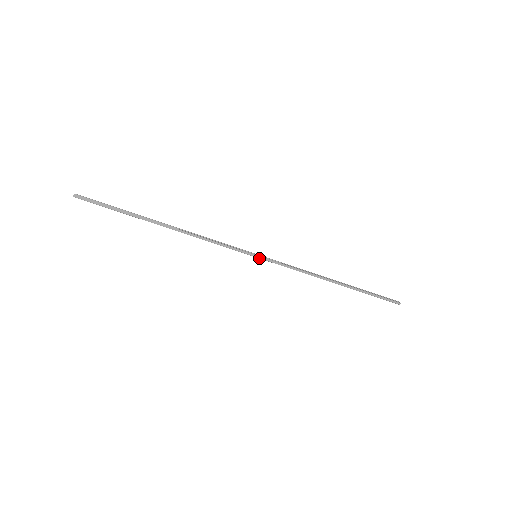
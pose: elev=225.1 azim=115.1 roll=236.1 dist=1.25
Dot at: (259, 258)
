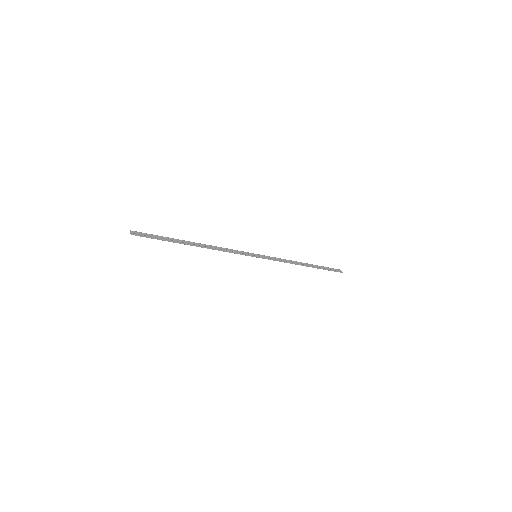
Dot at: occluded
